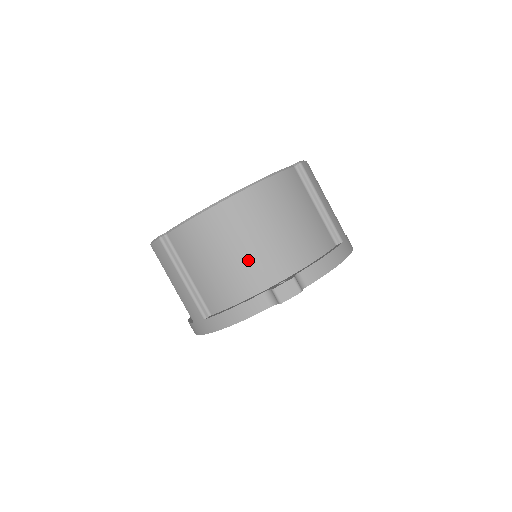
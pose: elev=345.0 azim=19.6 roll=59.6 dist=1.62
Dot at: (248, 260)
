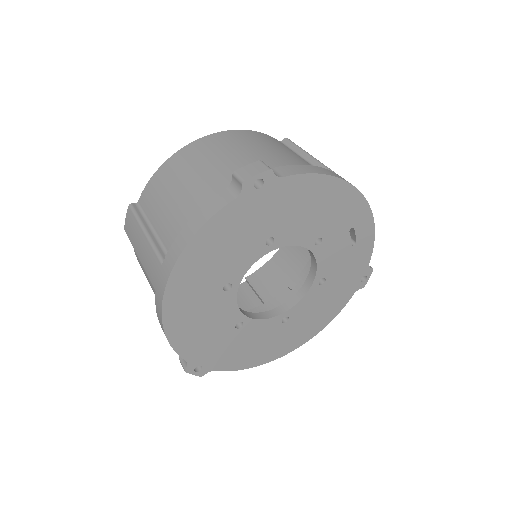
Dot at: (213, 175)
